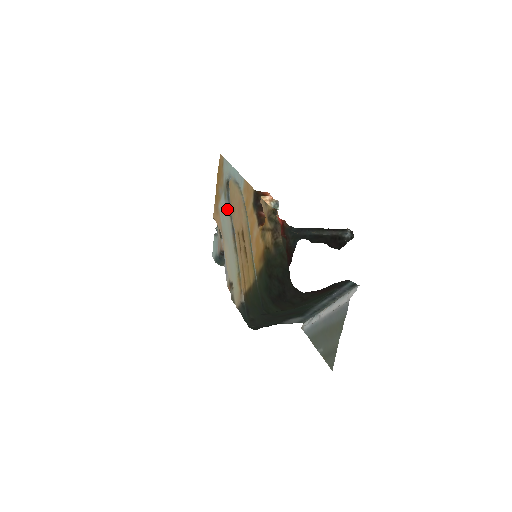
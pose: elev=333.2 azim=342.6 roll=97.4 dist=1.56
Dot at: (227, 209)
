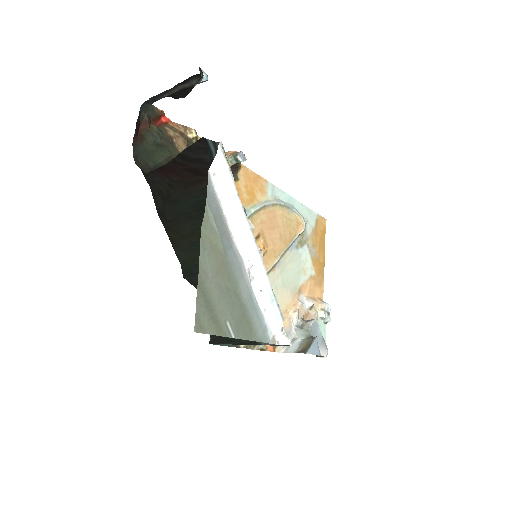
Dot at: (292, 251)
